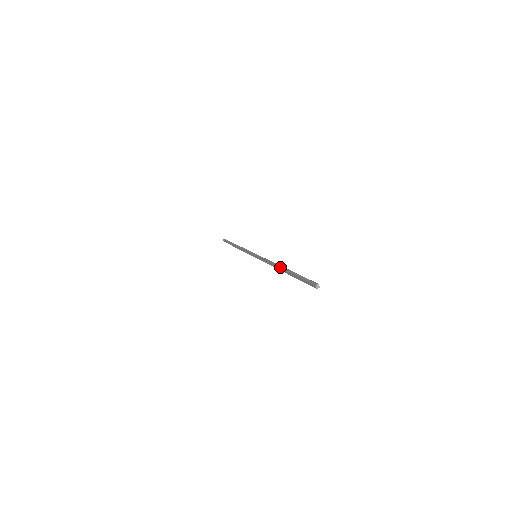
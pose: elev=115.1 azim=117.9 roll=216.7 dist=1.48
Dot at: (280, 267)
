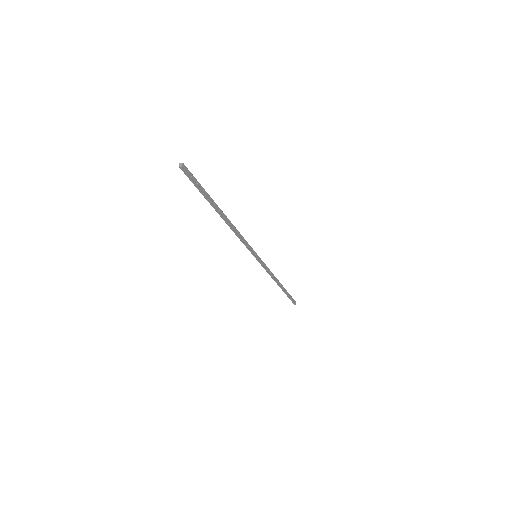
Dot at: (224, 215)
